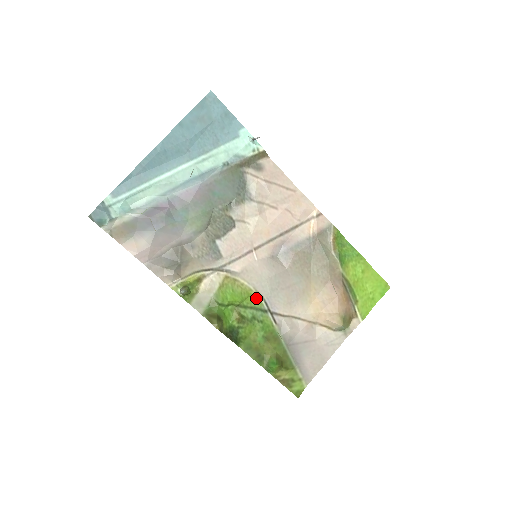
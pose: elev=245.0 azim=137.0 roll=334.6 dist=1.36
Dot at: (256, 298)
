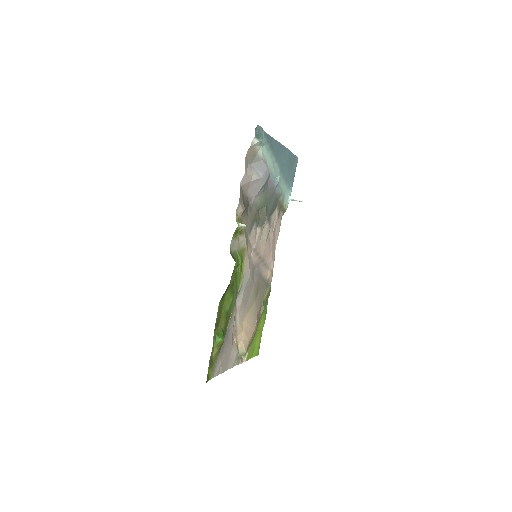
Dot at: (240, 281)
